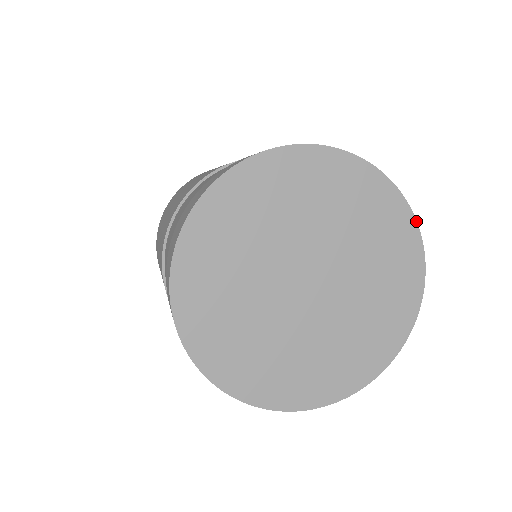
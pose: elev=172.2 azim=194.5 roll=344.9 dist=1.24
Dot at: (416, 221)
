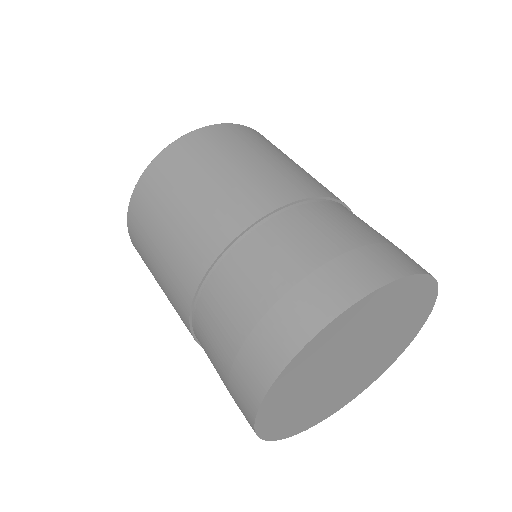
Dot at: (435, 279)
